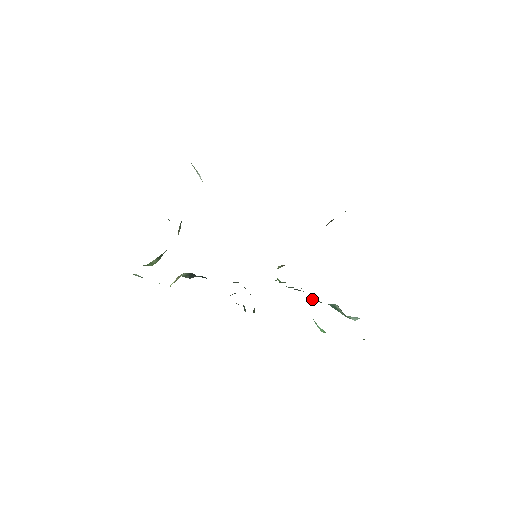
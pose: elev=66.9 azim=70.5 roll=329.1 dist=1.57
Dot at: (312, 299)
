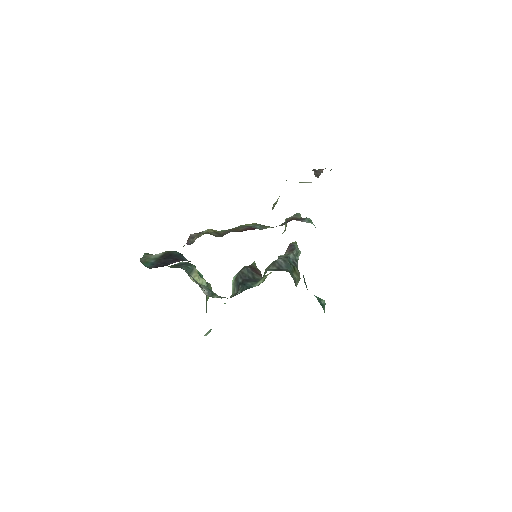
Dot at: occluded
